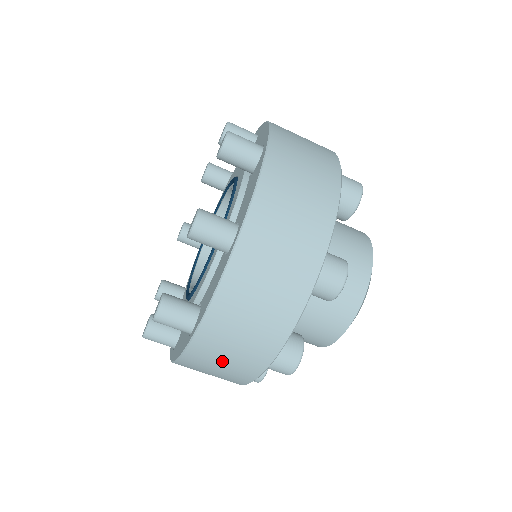
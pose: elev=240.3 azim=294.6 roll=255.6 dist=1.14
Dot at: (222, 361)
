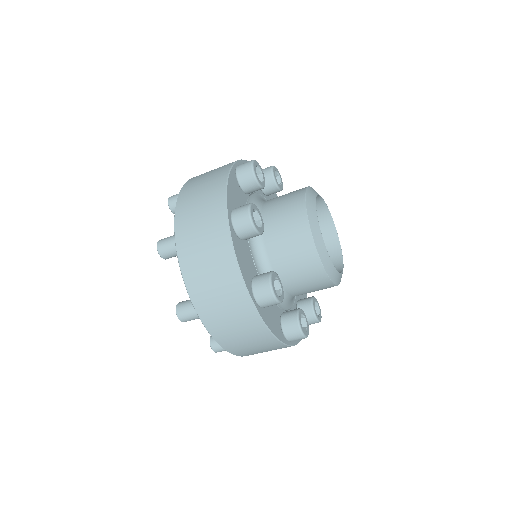
Dot at: occluded
